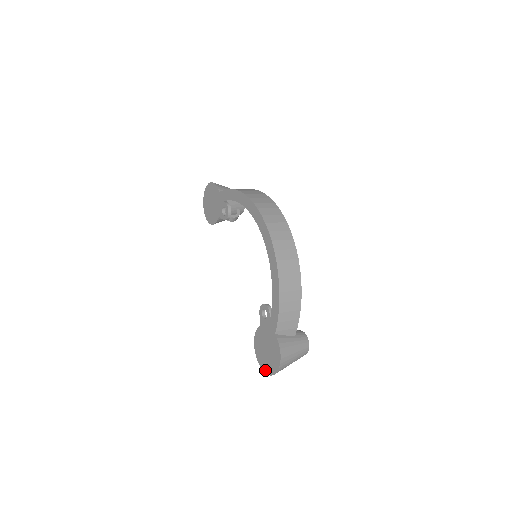
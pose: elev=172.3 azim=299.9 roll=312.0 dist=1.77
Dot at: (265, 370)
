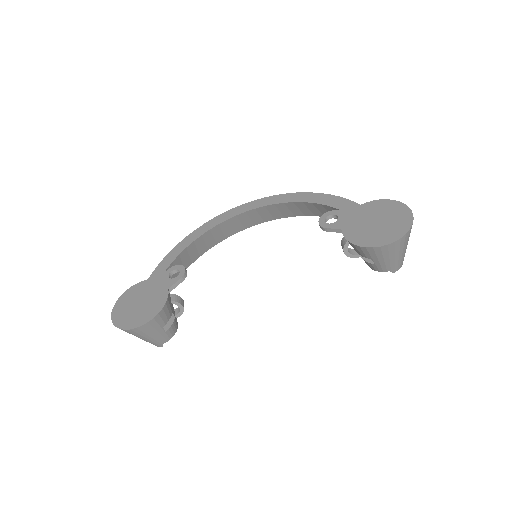
Dot at: (404, 229)
